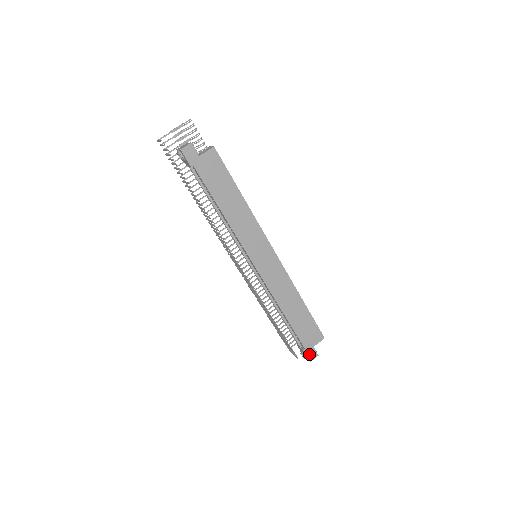
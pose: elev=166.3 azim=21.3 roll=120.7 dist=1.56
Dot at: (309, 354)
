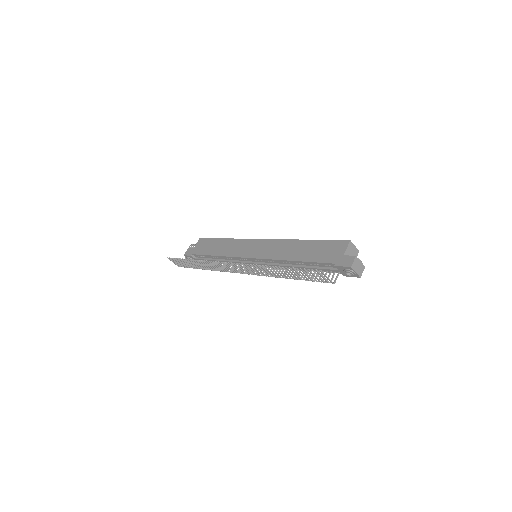
Dot at: (344, 263)
